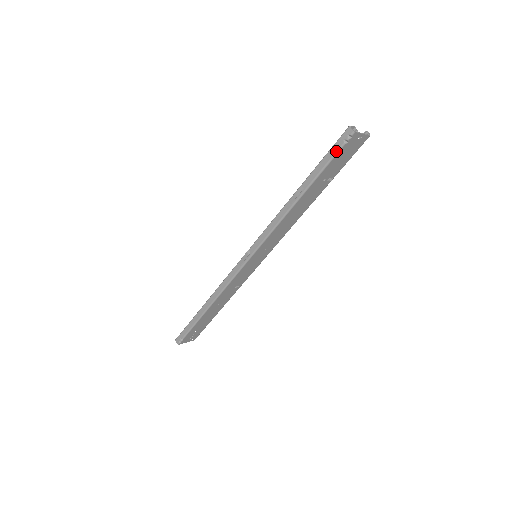
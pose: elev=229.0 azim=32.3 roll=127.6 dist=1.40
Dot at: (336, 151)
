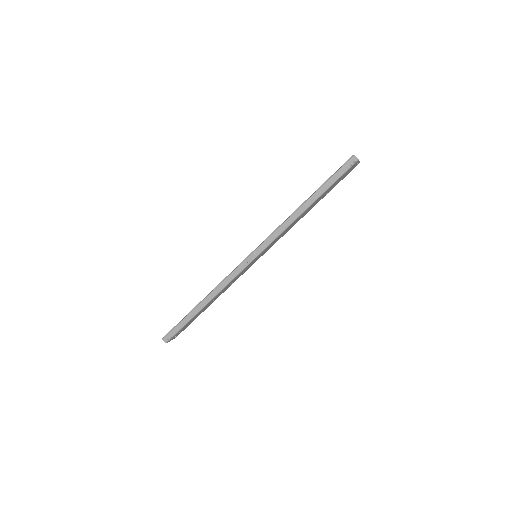
Dot at: (343, 173)
